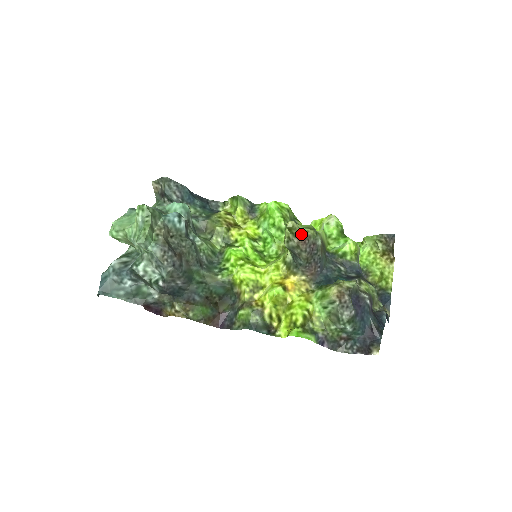
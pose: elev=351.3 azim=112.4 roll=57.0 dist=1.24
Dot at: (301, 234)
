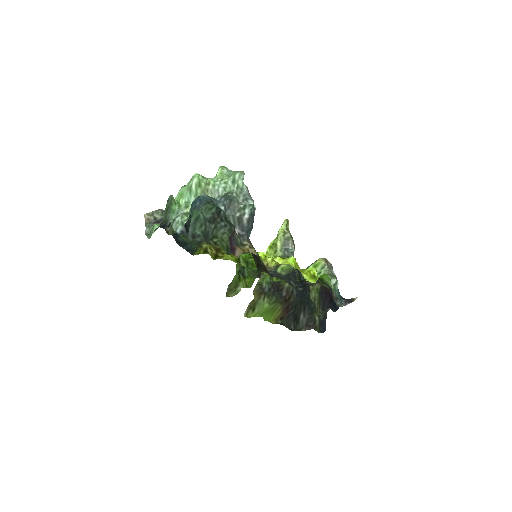
Dot at: occluded
